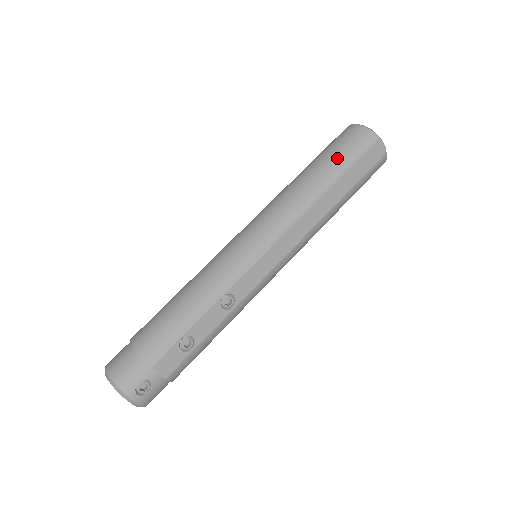
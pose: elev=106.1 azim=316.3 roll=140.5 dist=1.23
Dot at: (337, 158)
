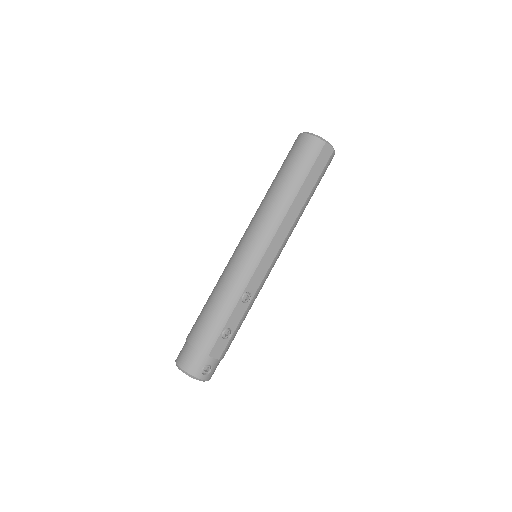
Dot at: (297, 168)
